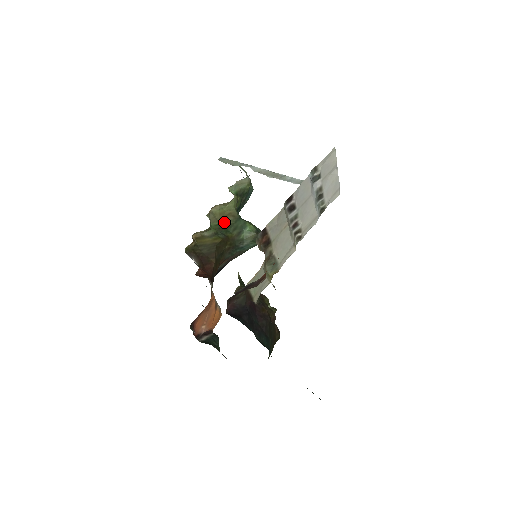
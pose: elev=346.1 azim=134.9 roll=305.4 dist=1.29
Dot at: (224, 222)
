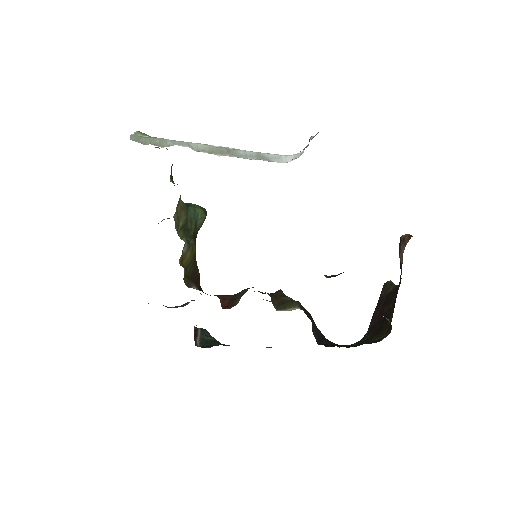
Dot at: (181, 222)
